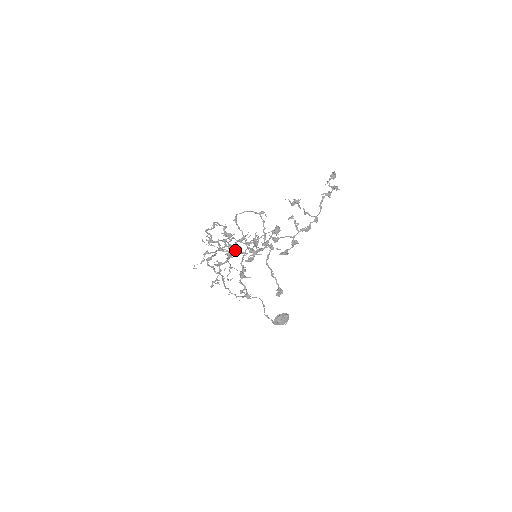
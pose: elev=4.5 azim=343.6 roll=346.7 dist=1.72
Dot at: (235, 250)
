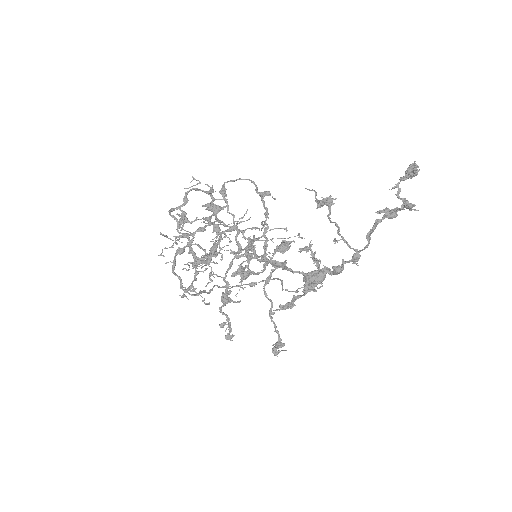
Dot at: (217, 252)
